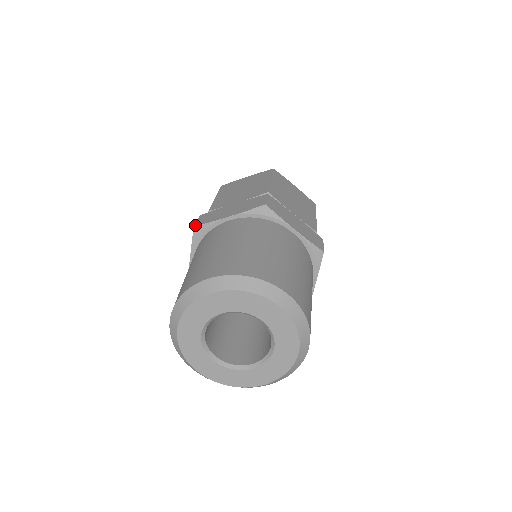
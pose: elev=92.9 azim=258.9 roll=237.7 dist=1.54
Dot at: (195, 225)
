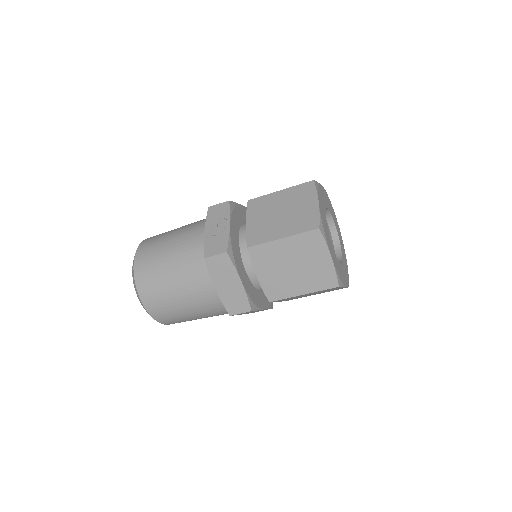
Dot at: (206, 259)
